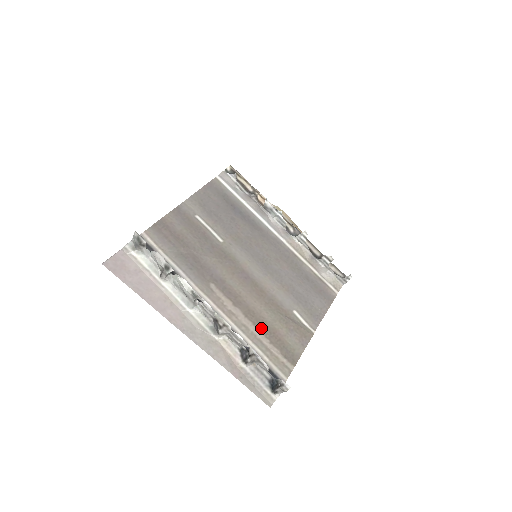
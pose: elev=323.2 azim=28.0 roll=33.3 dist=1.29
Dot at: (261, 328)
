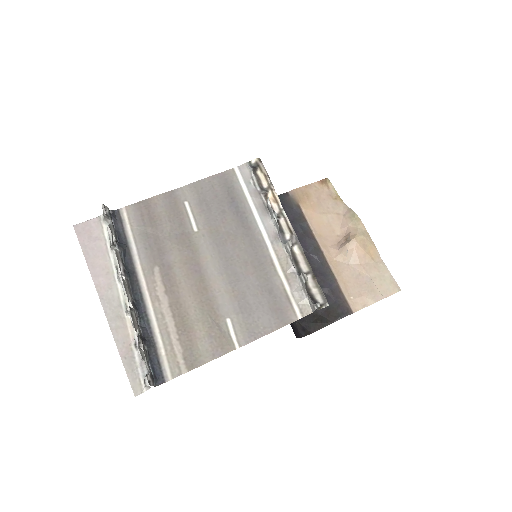
Dot at: (178, 322)
